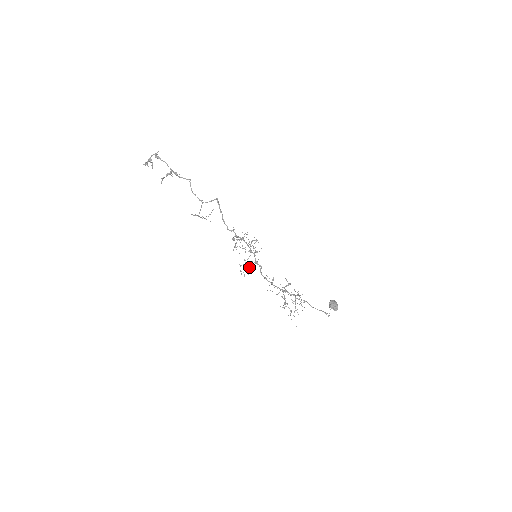
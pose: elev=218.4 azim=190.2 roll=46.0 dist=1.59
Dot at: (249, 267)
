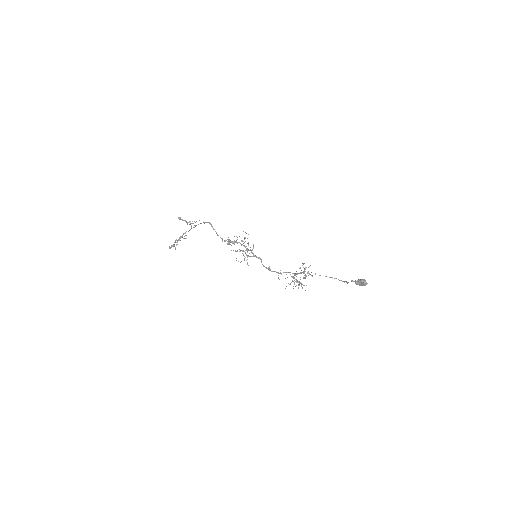
Dot at: occluded
